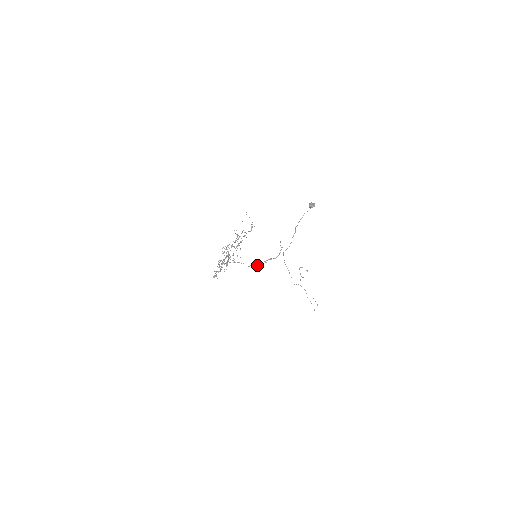
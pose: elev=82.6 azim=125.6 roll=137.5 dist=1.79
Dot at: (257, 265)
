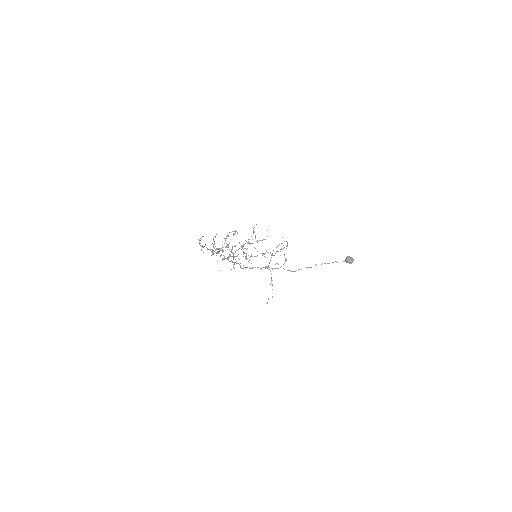
Dot at: (251, 268)
